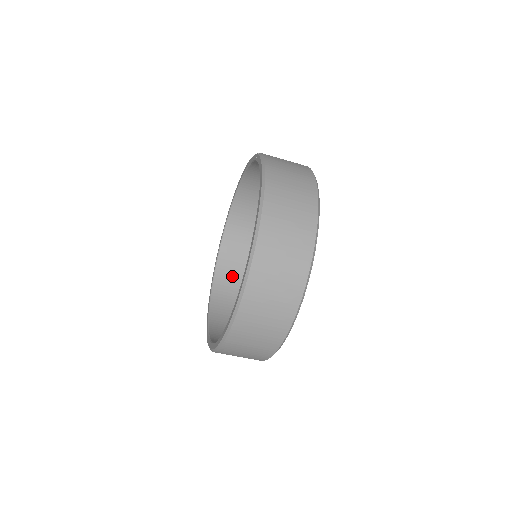
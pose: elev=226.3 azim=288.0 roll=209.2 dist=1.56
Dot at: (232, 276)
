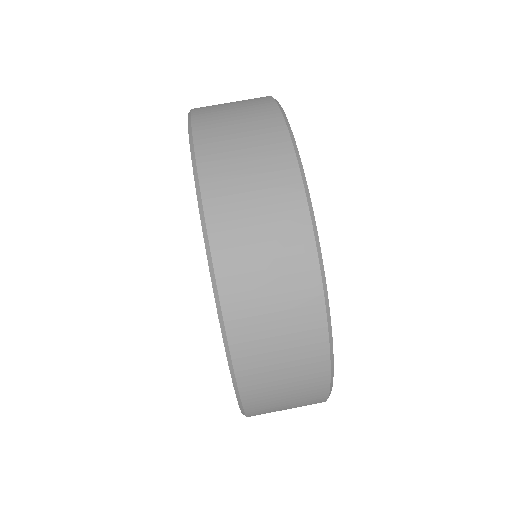
Dot at: occluded
